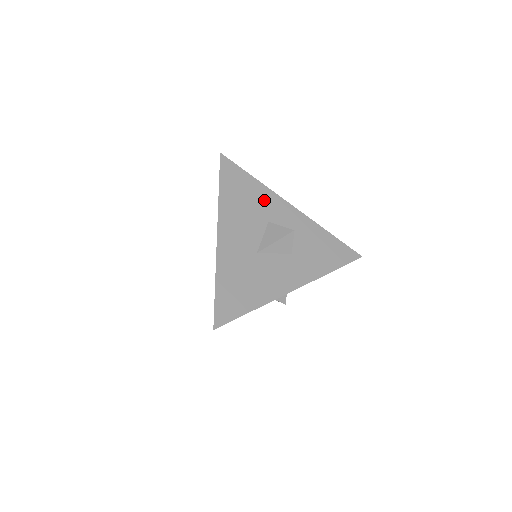
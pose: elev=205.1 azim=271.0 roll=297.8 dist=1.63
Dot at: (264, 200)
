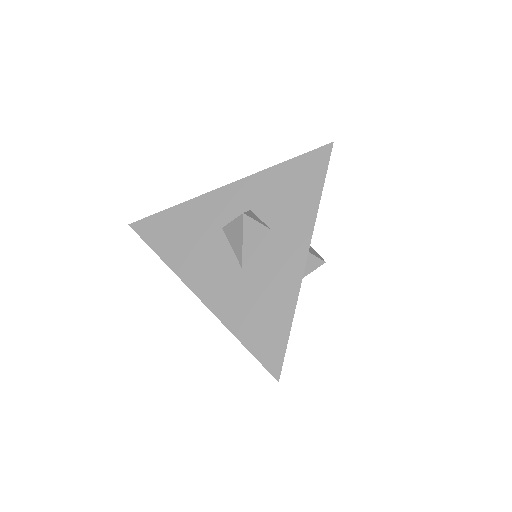
Dot at: (199, 215)
